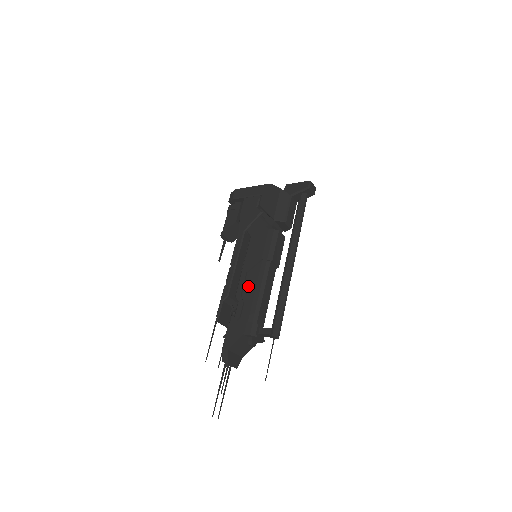
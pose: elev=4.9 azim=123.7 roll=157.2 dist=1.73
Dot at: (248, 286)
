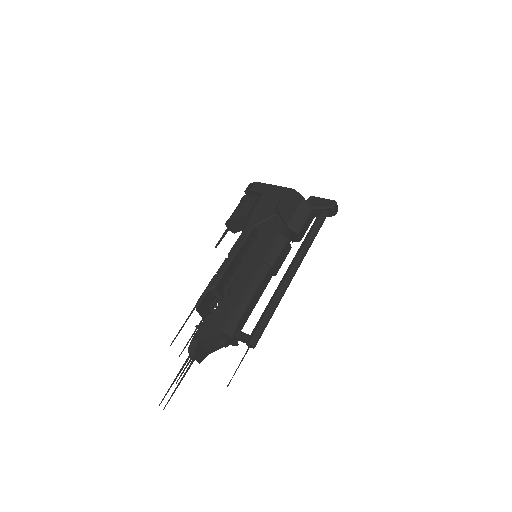
Dot at: (239, 284)
